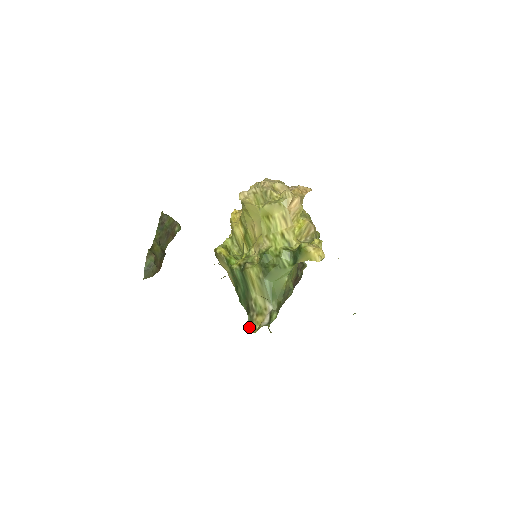
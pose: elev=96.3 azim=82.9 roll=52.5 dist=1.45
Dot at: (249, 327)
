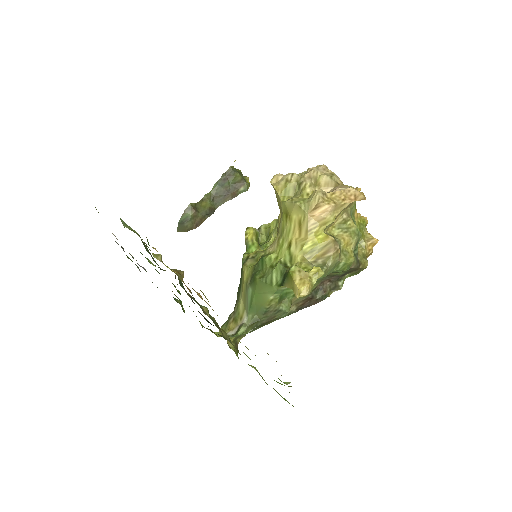
Dot at: (221, 328)
